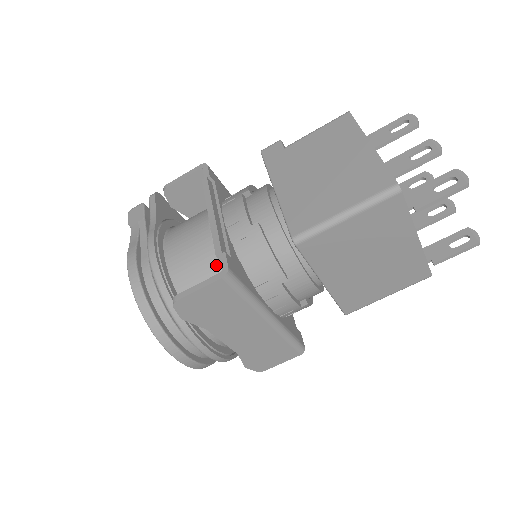
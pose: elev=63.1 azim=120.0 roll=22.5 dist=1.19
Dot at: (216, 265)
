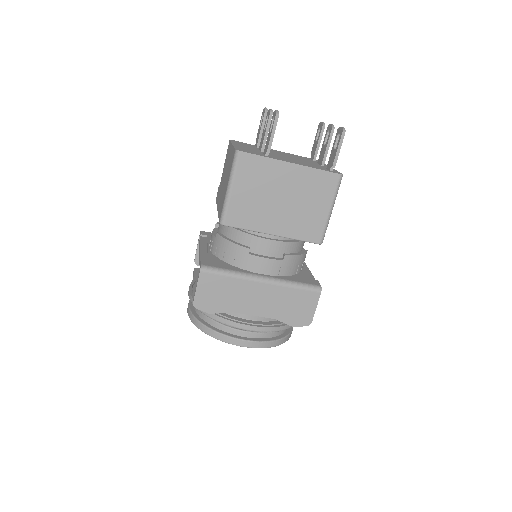
Dot at: occluded
